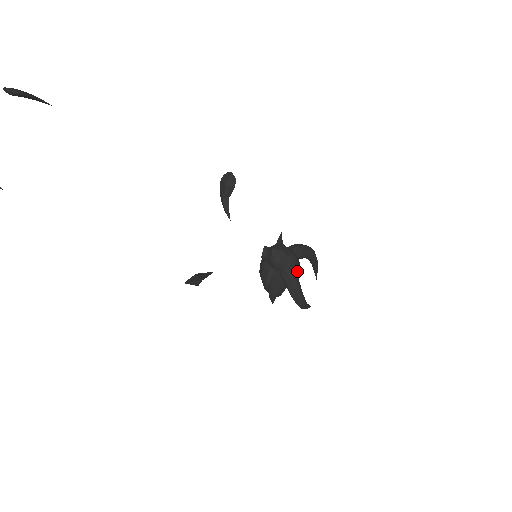
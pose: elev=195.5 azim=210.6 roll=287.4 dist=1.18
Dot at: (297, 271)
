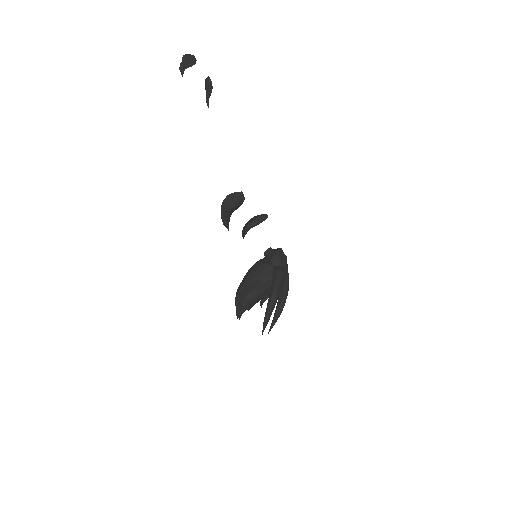
Dot at: occluded
